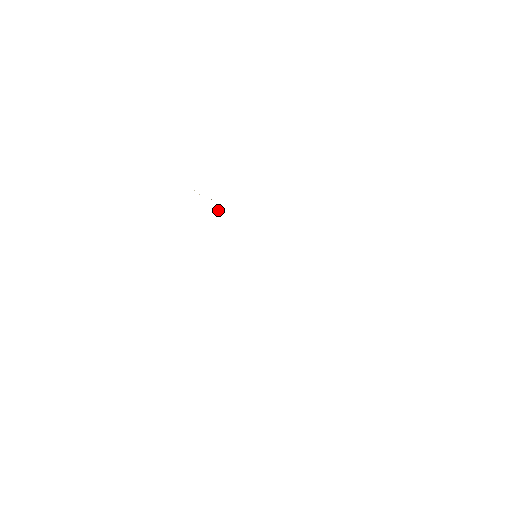
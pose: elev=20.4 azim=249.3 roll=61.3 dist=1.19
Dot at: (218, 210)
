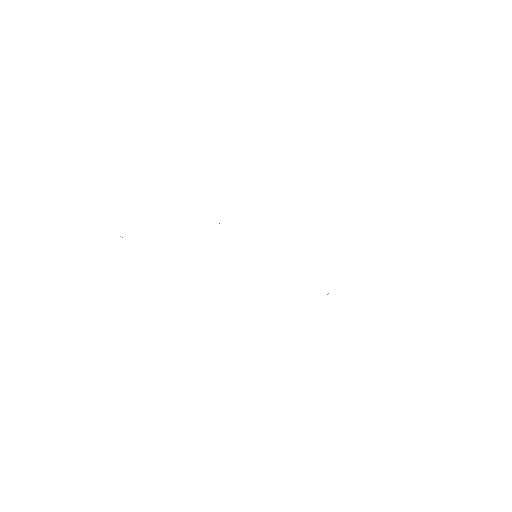
Dot at: occluded
